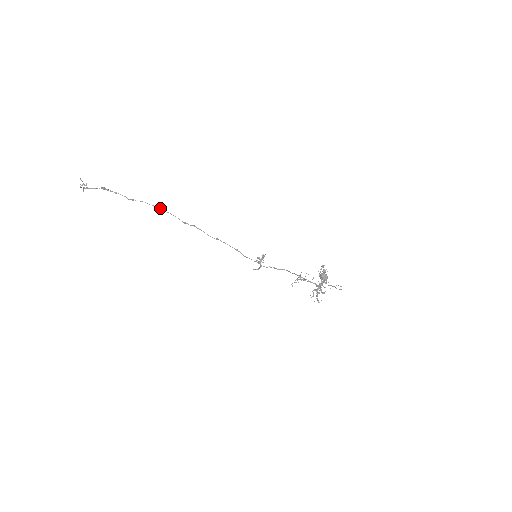
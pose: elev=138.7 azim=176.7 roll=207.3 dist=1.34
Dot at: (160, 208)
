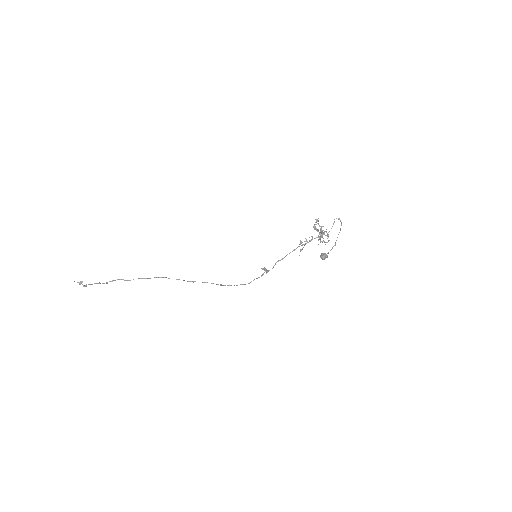
Dot at: occluded
